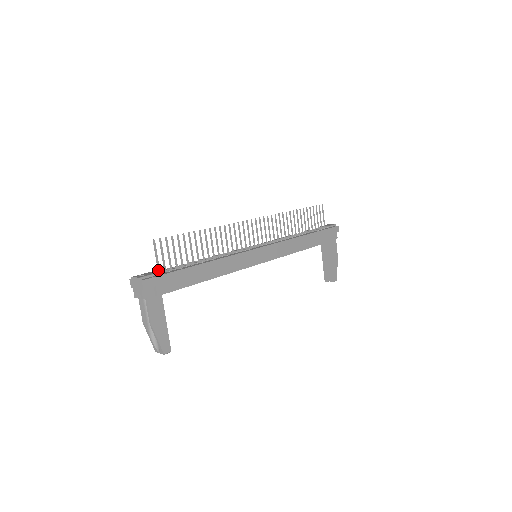
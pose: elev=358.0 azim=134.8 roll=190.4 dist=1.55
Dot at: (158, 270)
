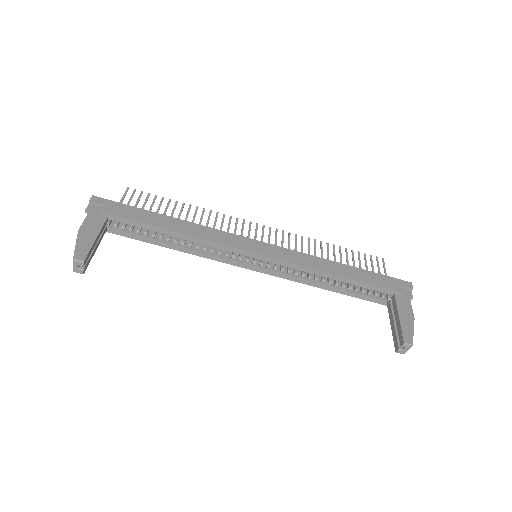
Dot at: occluded
